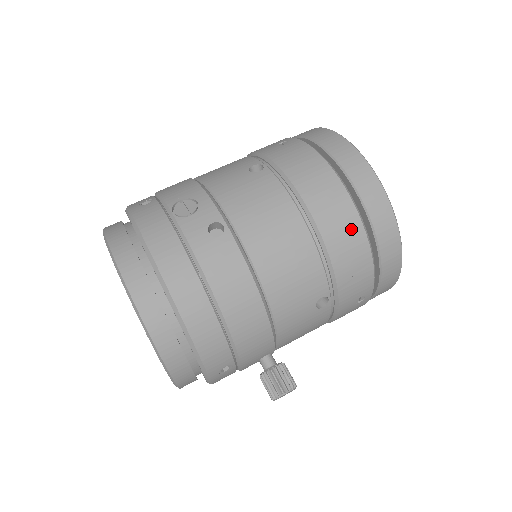
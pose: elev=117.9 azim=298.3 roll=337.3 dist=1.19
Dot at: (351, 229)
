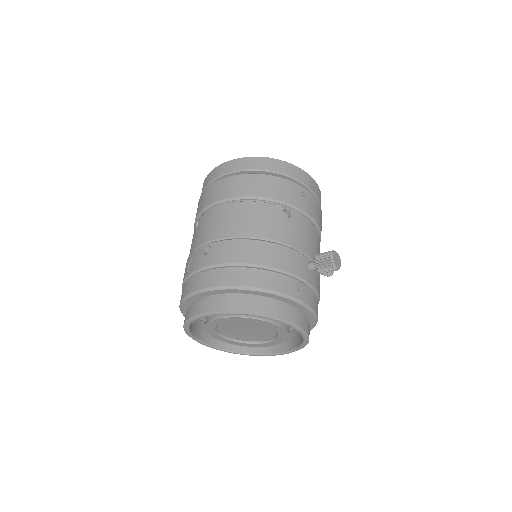
Dot at: (250, 180)
